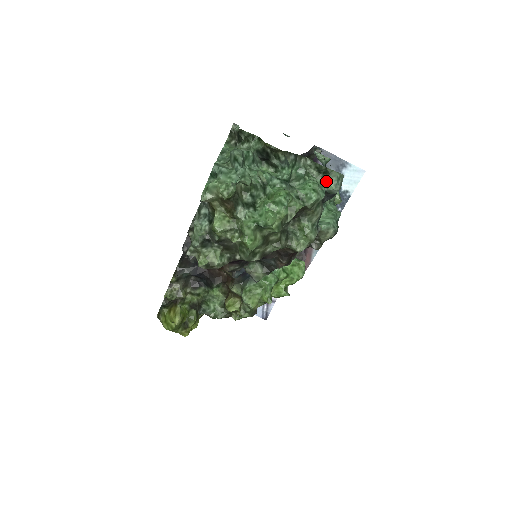
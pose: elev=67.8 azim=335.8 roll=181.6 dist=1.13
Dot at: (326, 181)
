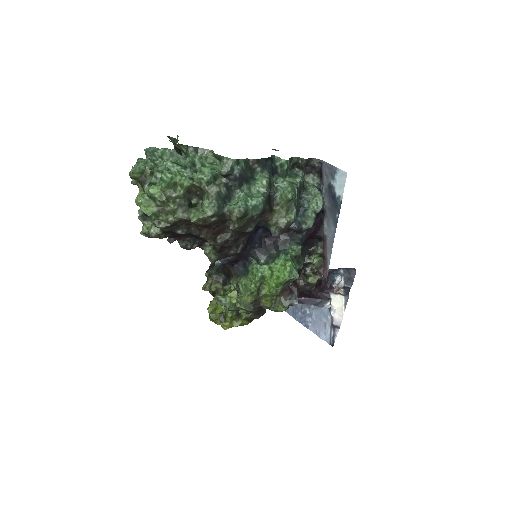
Dot at: (220, 166)
